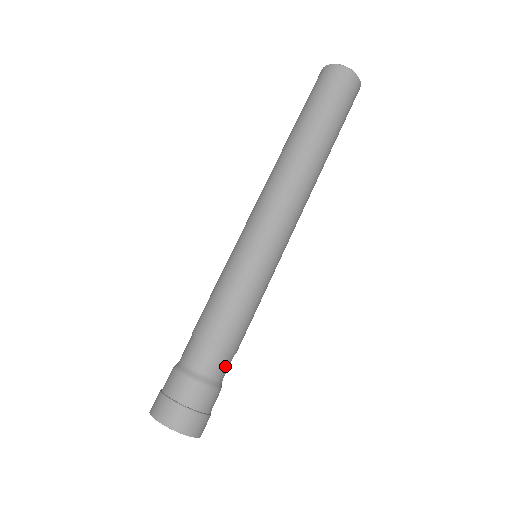
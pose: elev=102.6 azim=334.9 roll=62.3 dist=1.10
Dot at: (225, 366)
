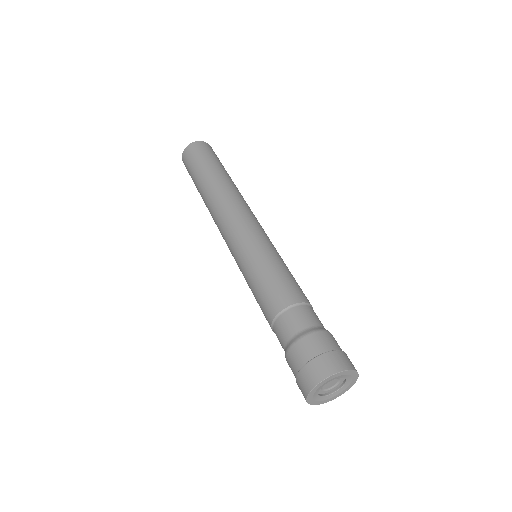
Dot at: (318, 318)
